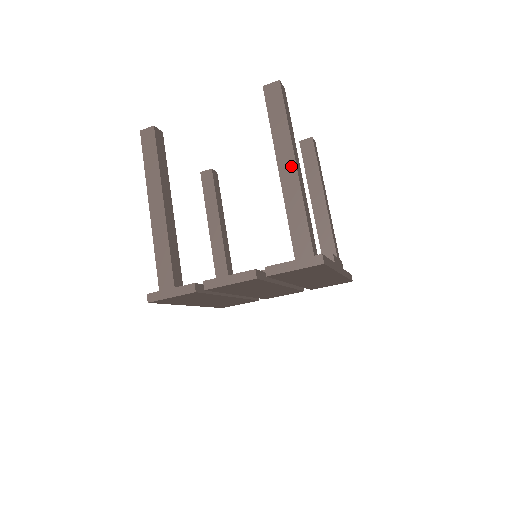
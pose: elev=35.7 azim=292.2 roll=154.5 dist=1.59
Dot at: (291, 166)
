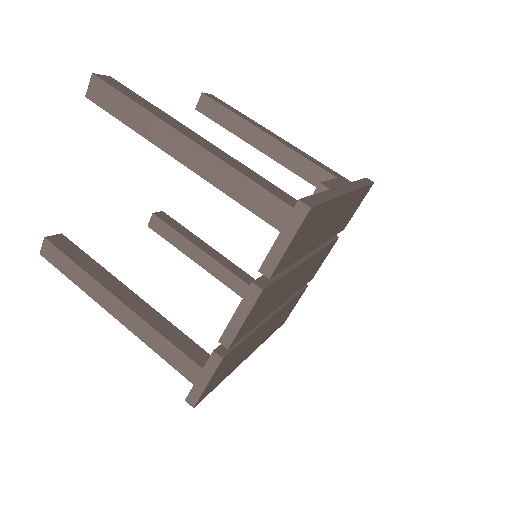
Dot at: (183, 143)
